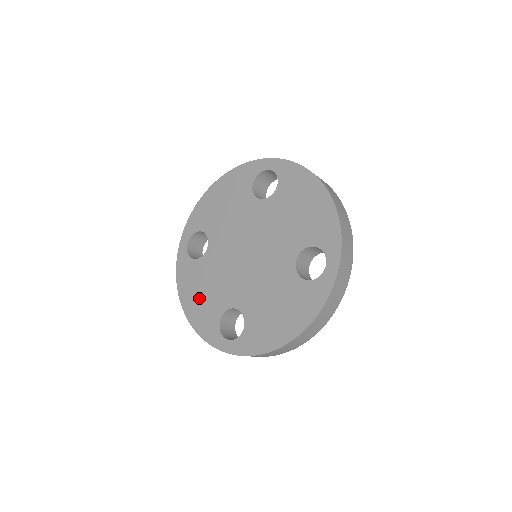
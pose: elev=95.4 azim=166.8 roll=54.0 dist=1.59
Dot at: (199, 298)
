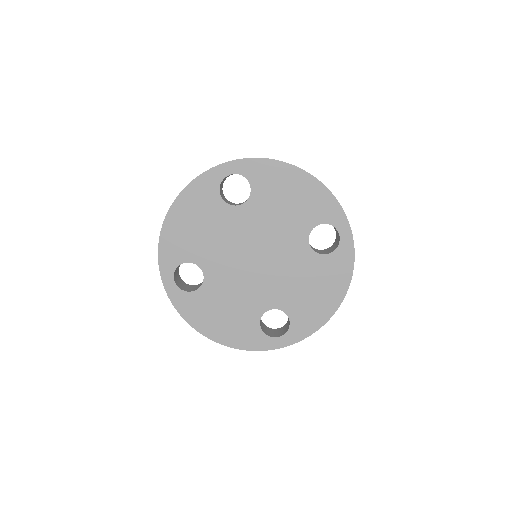
Dot at: (224, 321)
